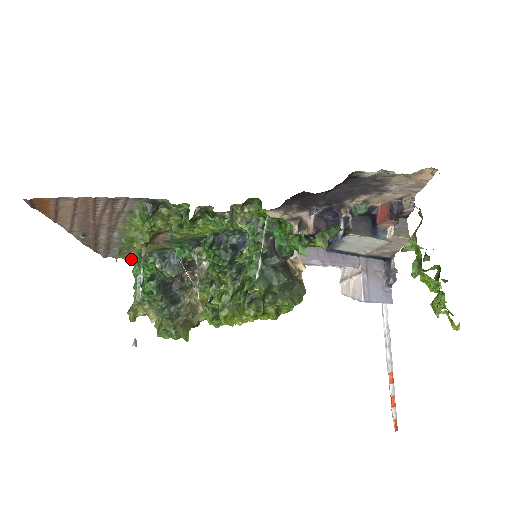
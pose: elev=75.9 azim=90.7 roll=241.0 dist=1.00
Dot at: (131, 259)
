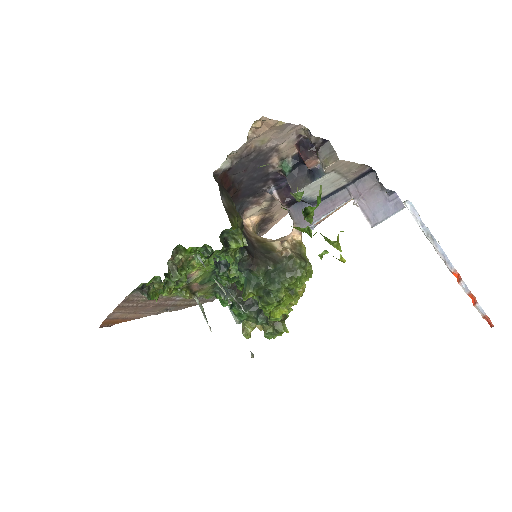
Dot at: occluded
